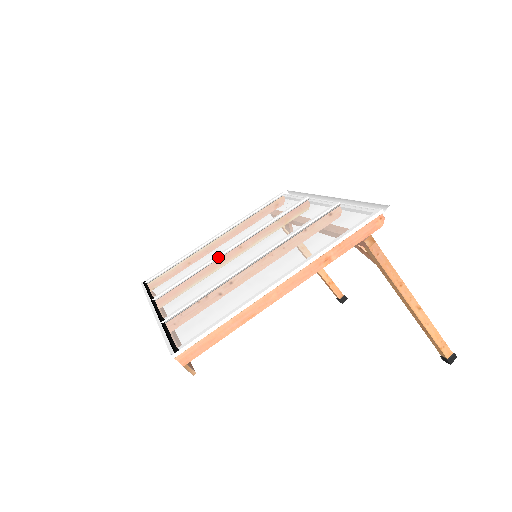
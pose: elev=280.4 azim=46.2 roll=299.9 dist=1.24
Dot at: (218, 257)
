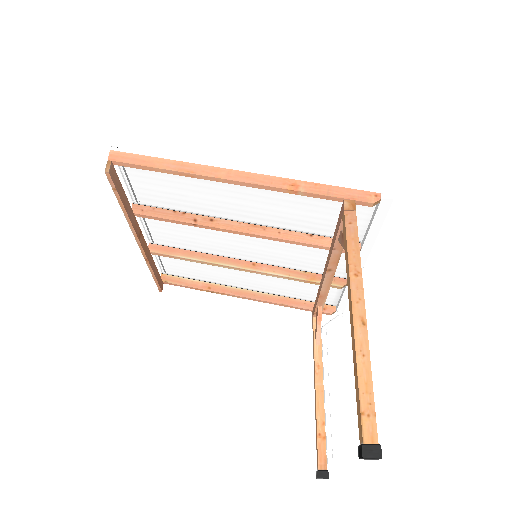
Dot at: (229, 256)
